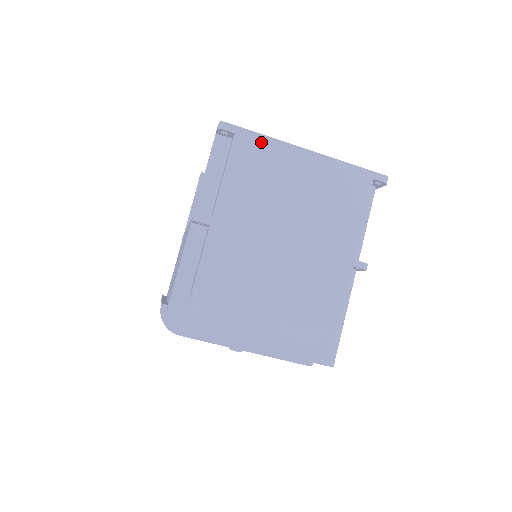
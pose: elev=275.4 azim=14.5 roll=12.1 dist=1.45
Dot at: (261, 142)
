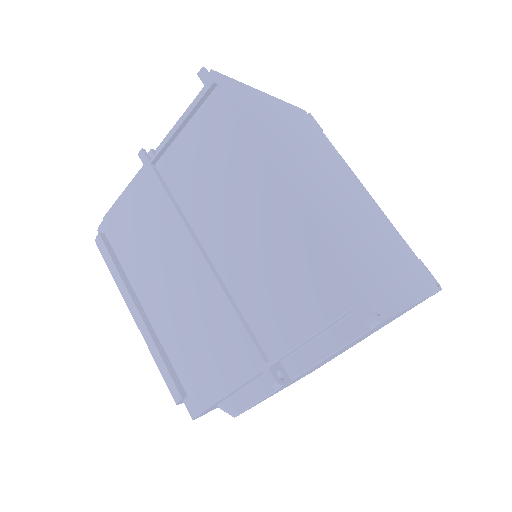
Dot at: occluded
